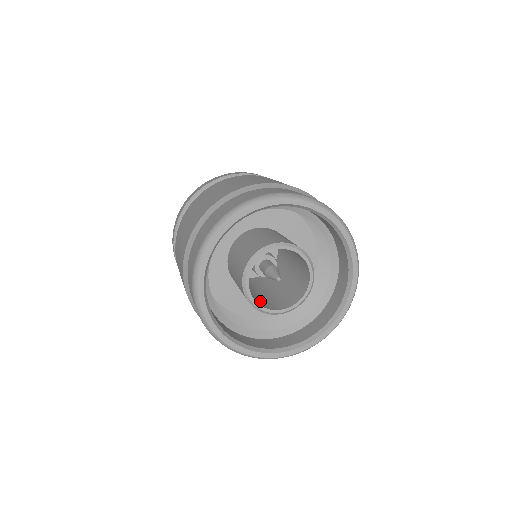
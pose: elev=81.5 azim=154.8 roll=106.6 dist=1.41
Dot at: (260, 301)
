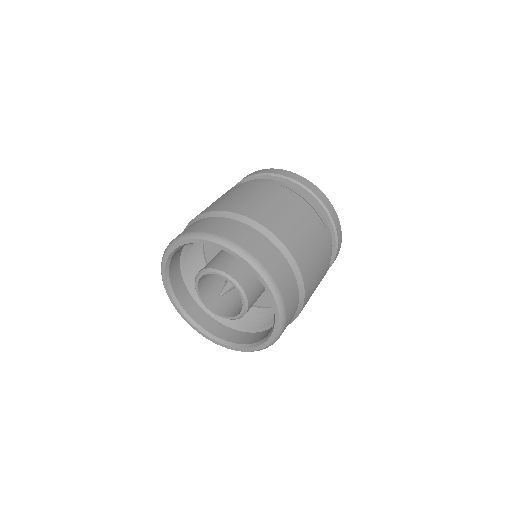
Dot at: (230, 307)
